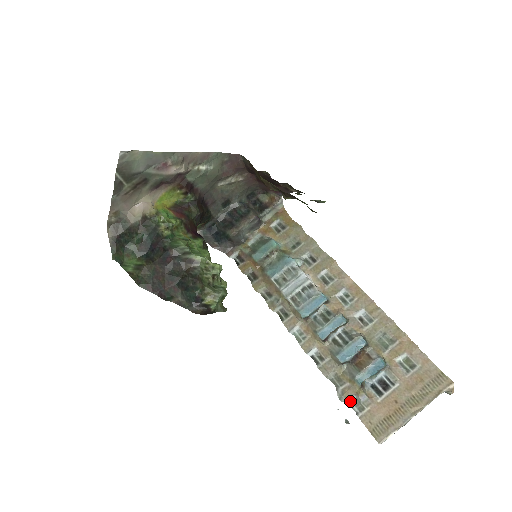
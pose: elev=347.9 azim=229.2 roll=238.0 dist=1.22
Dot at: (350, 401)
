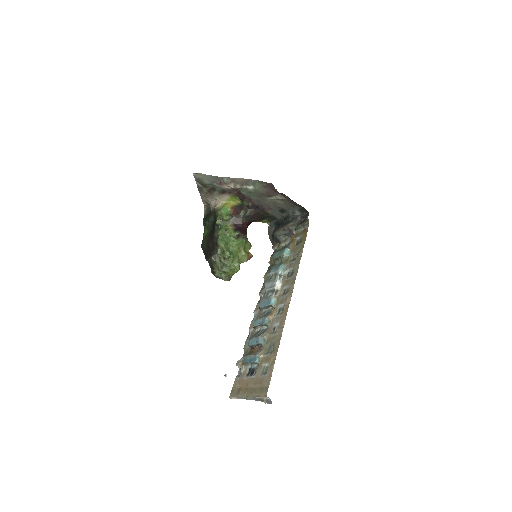
Dot at: occluded
